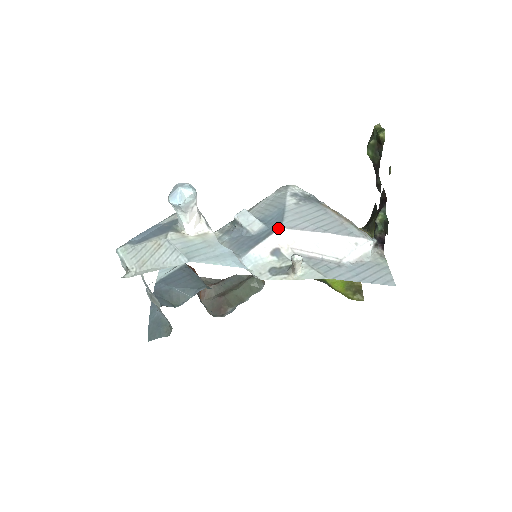
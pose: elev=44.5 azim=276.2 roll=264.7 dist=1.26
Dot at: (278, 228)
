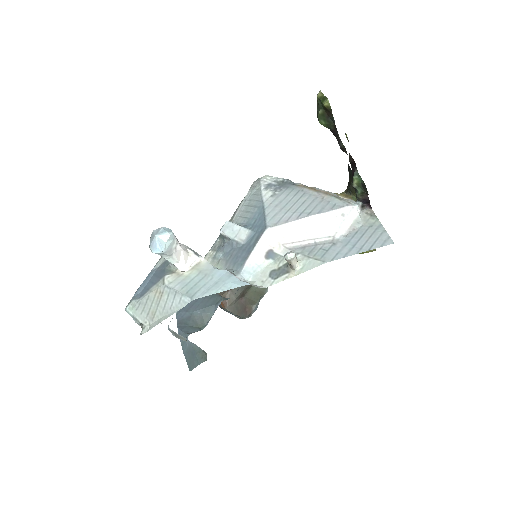
Dot at: (263, 230)
